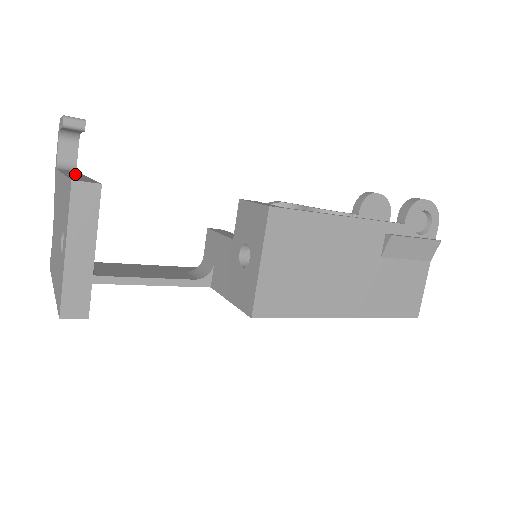
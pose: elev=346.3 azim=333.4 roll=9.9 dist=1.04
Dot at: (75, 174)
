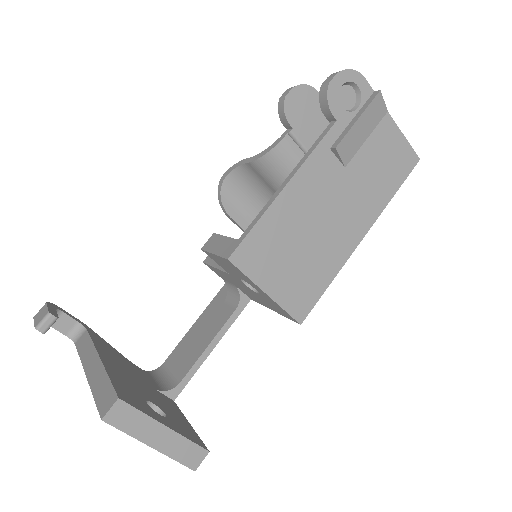
Dot at: (91, 359)
